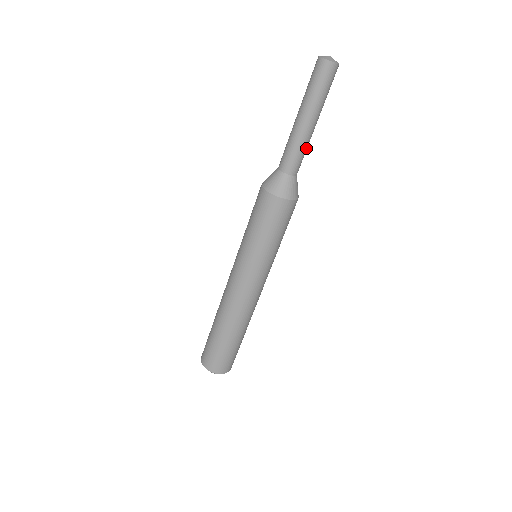
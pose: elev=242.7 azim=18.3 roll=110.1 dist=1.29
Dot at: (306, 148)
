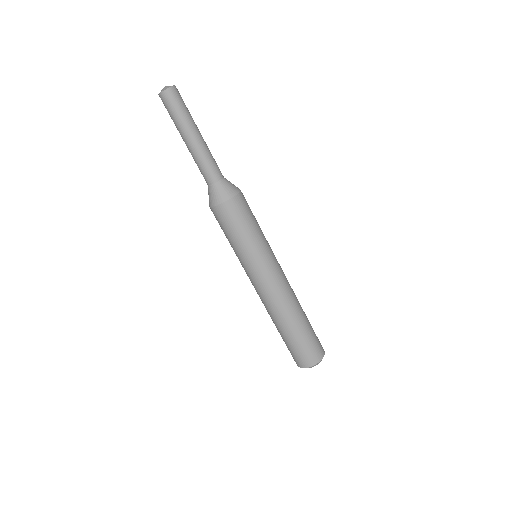
Dot at: (203, 159)
